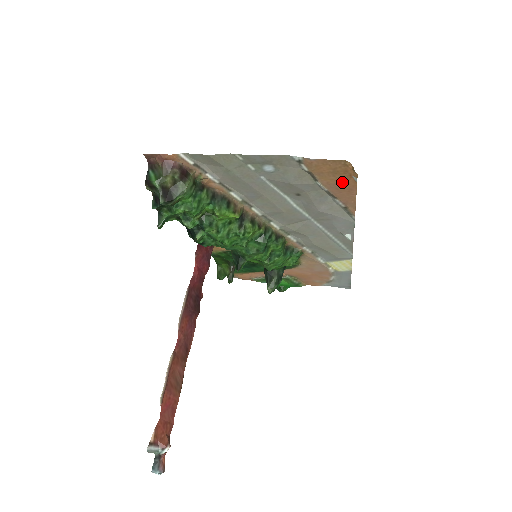
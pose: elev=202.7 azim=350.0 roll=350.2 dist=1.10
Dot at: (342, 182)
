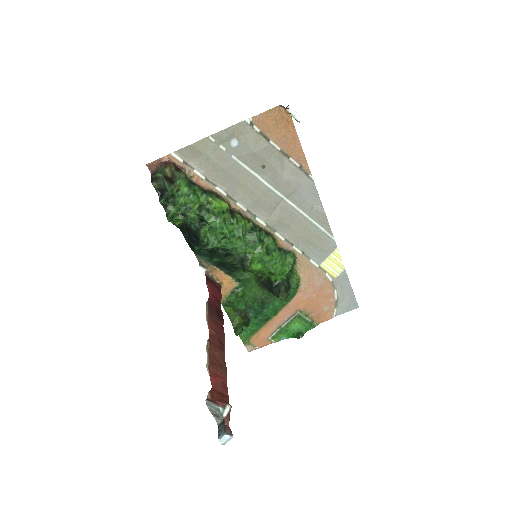
Dot at: (285, 132)
